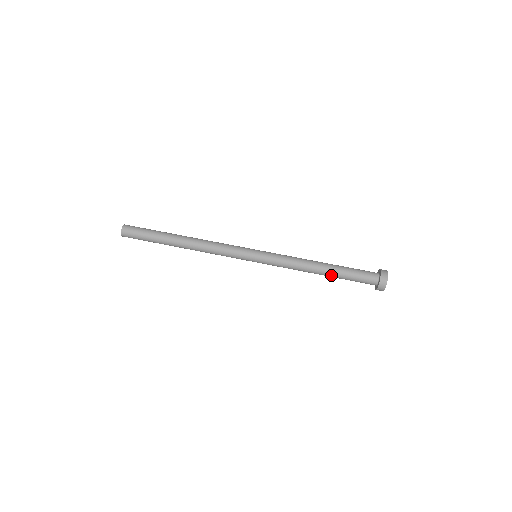
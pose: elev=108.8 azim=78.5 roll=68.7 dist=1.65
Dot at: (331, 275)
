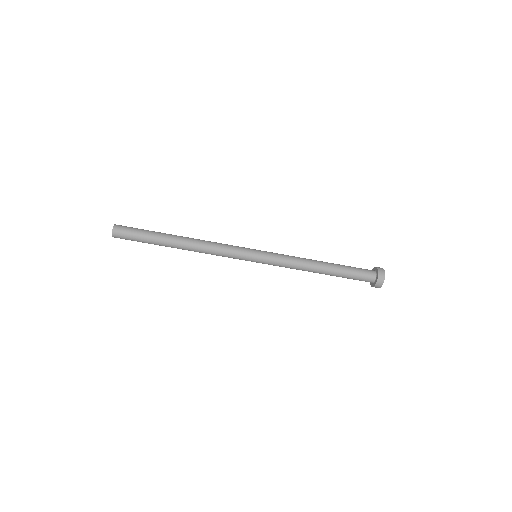
Dot at: occluded
